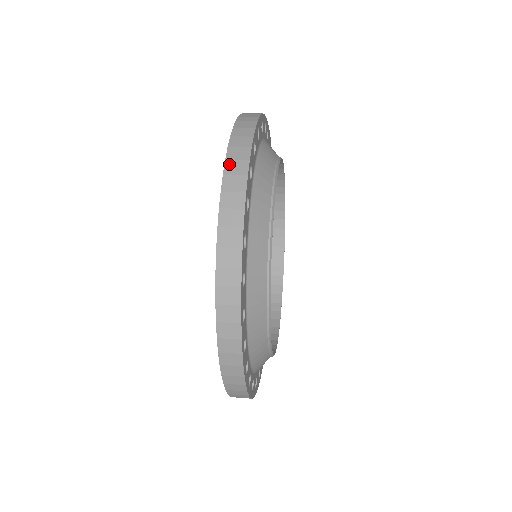
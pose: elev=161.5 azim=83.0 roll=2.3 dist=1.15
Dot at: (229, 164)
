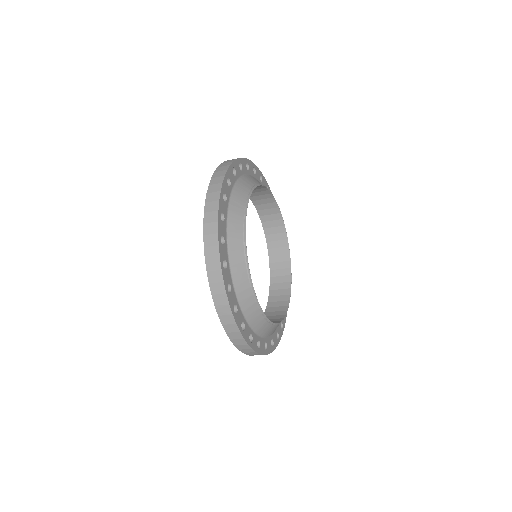
Dot at: occluded
